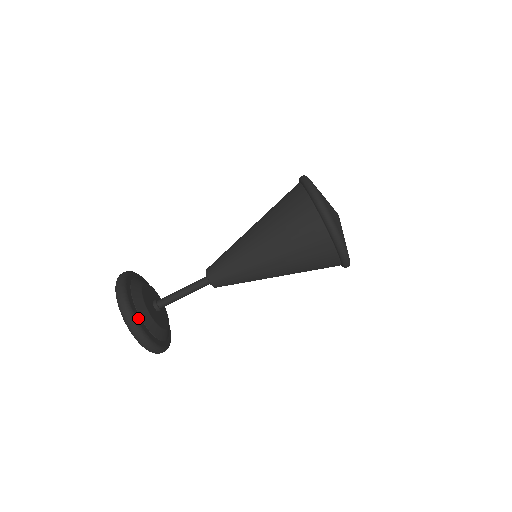
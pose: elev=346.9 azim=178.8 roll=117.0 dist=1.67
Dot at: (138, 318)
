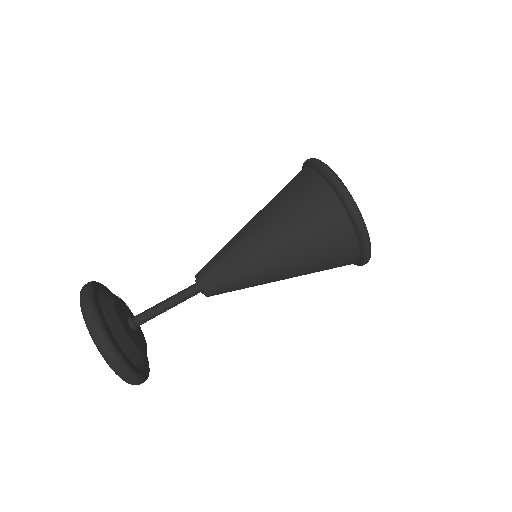
Dot at: (100, 310)
